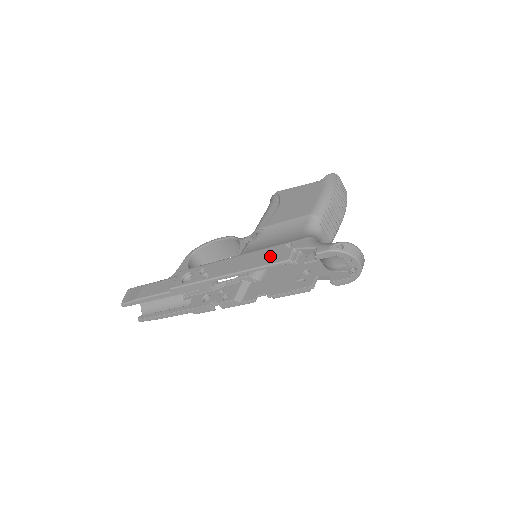
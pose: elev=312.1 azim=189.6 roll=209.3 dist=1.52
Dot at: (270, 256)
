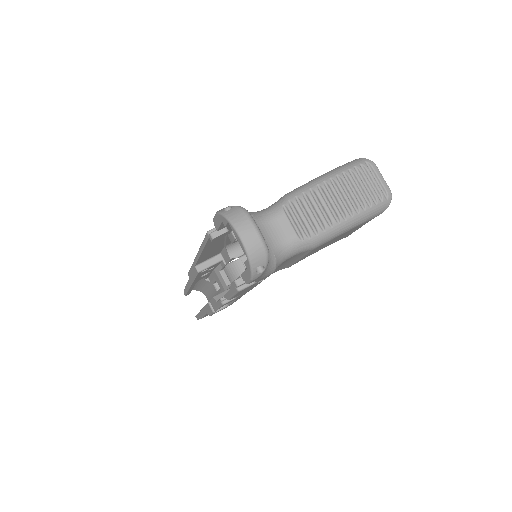
Dot at: occluded
